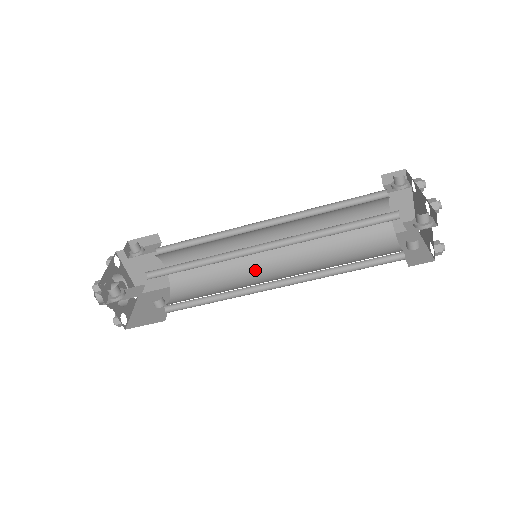
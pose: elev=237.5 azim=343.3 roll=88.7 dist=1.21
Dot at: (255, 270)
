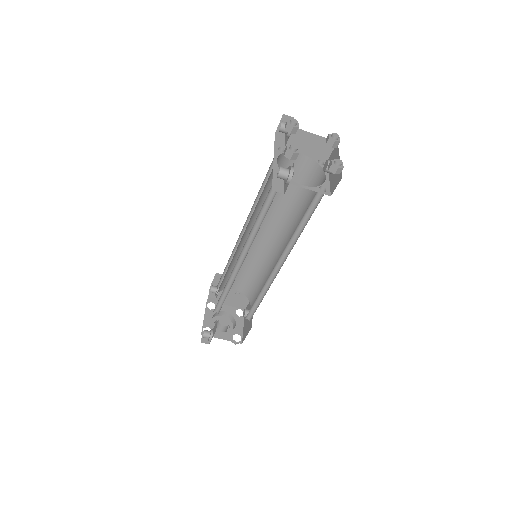
Dot at: (272, 258)
